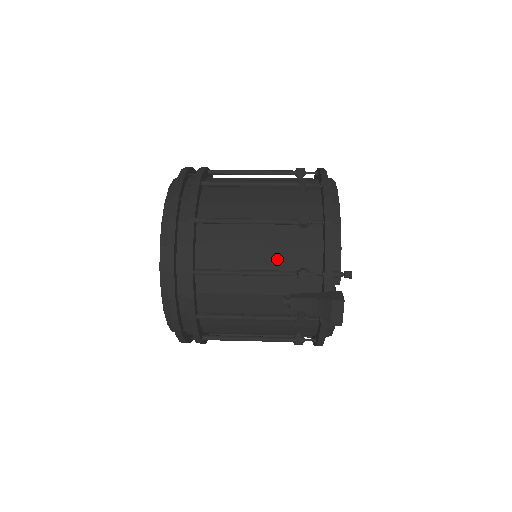
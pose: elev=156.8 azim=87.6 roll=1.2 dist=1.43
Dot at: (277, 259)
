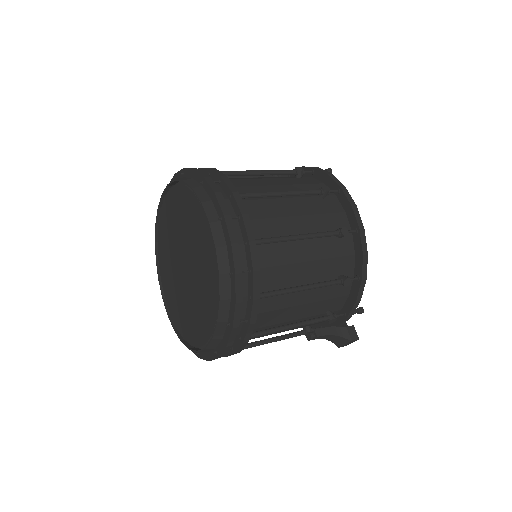
Dot at: (313, 309)
